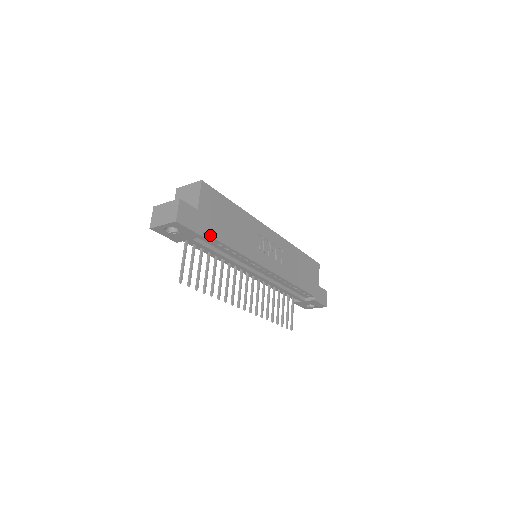
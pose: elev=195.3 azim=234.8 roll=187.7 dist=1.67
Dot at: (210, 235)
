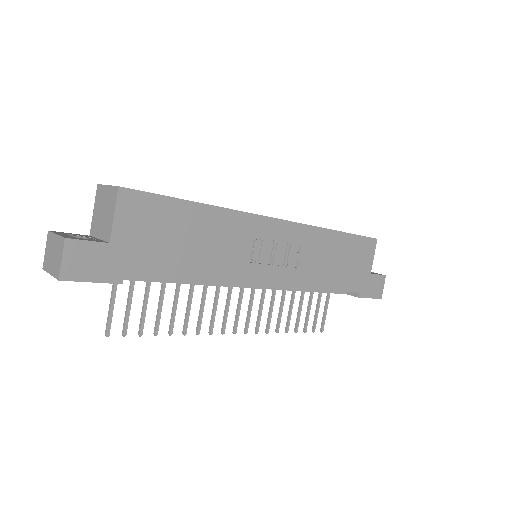
Dot at: (140, 275)
